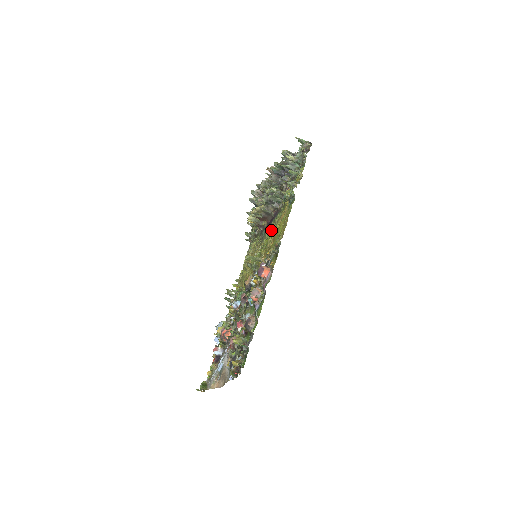
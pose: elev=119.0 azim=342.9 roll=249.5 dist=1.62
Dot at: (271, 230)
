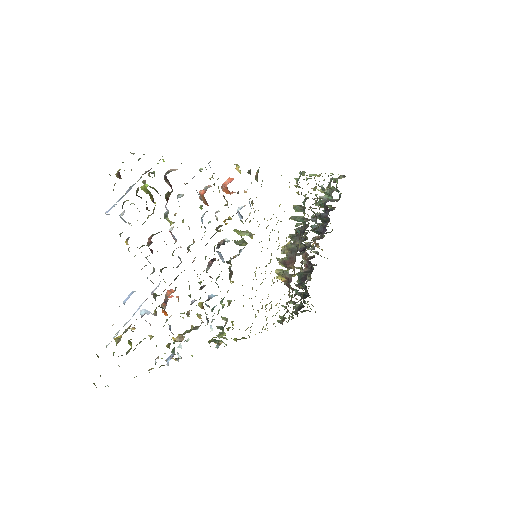
Dot at: occluded
